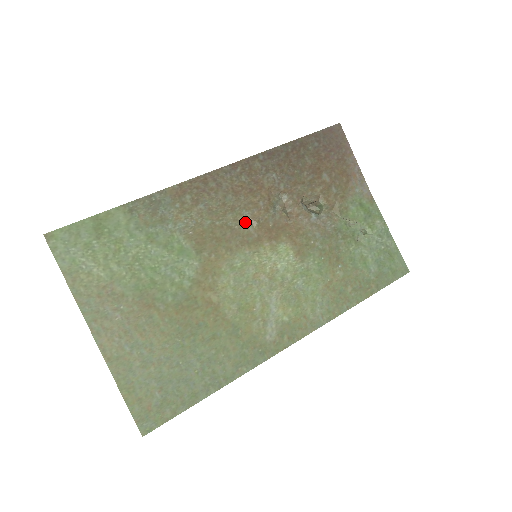
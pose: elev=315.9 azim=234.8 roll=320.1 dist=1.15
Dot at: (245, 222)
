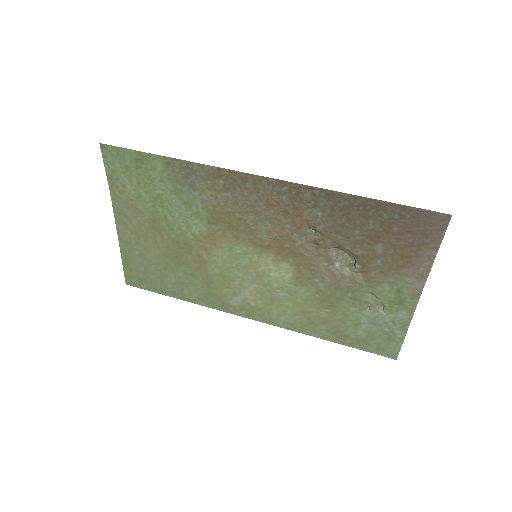
Dot at: (263, 229)
